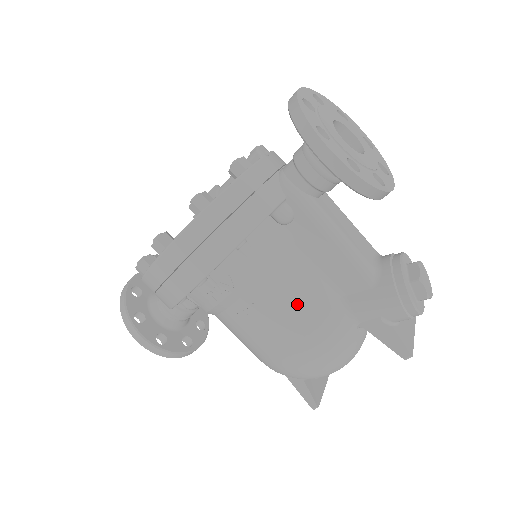
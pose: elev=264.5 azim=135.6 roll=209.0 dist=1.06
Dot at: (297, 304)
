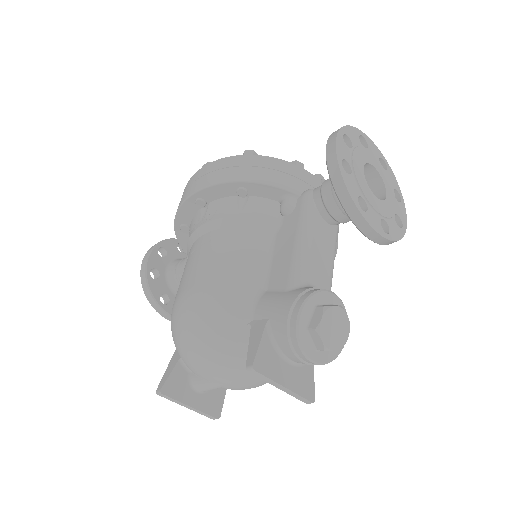
Dot at: (230, 259)
